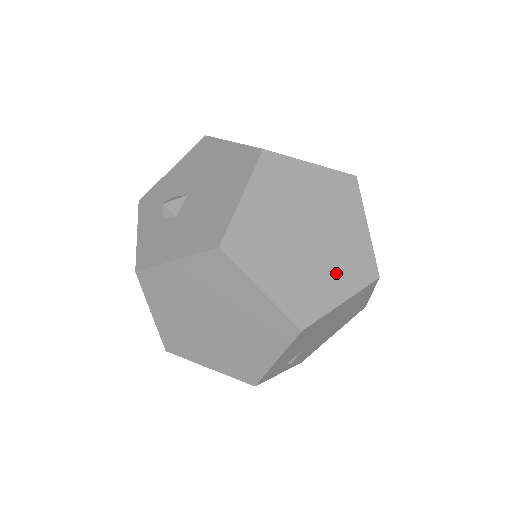
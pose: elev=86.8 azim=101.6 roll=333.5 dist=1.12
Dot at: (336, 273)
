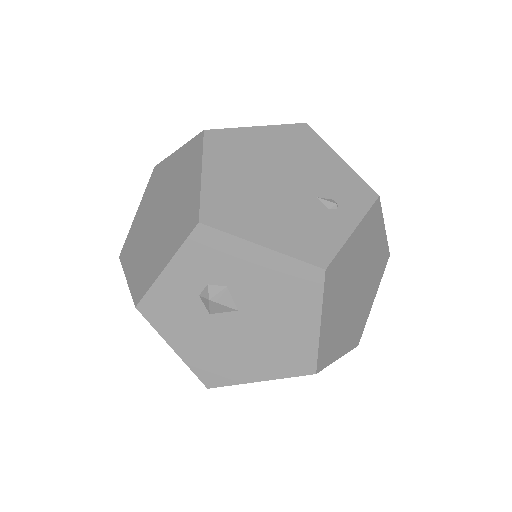
Dot at: occluded
